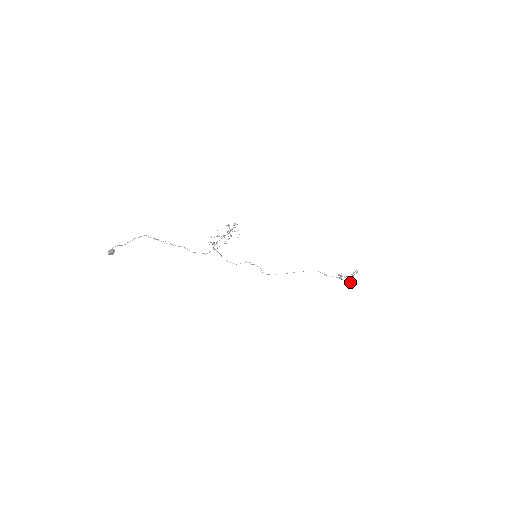
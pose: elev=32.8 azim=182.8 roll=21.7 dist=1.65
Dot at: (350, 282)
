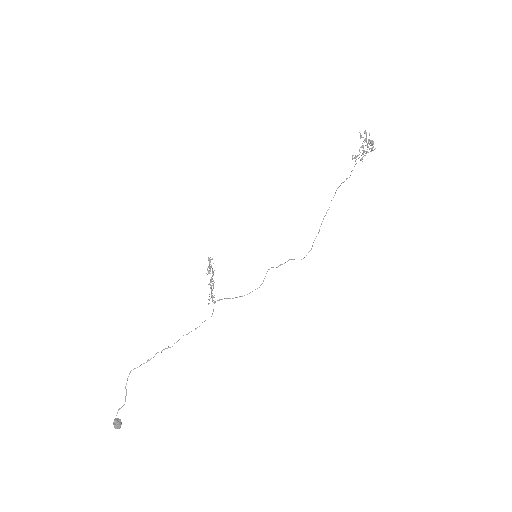
Dot at: (371, 148)
